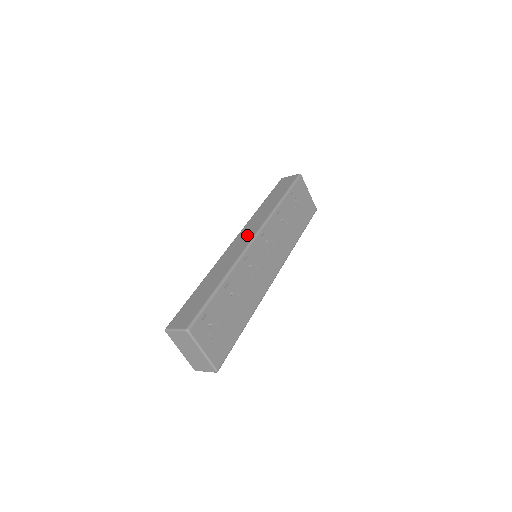
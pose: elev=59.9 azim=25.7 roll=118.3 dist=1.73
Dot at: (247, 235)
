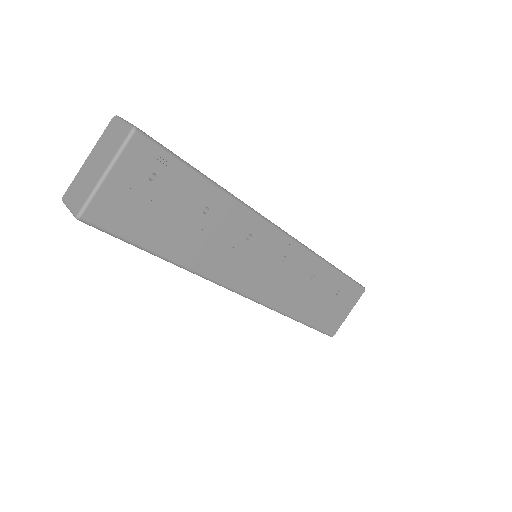
Dot at: occluded
